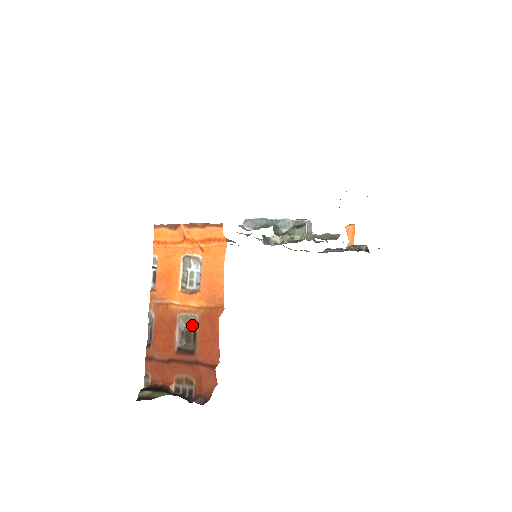
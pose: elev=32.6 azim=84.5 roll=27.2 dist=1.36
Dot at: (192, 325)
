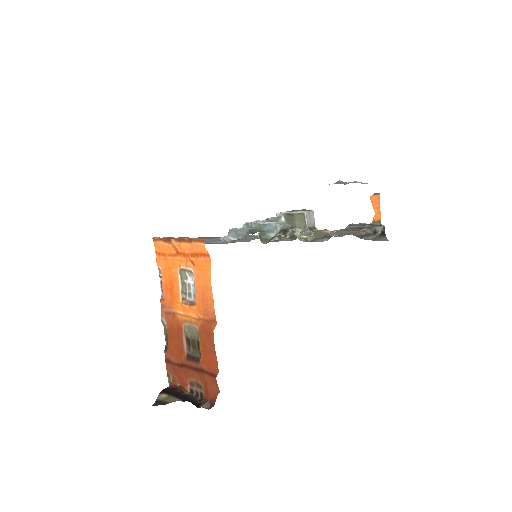
Dot at: (195, 334)
